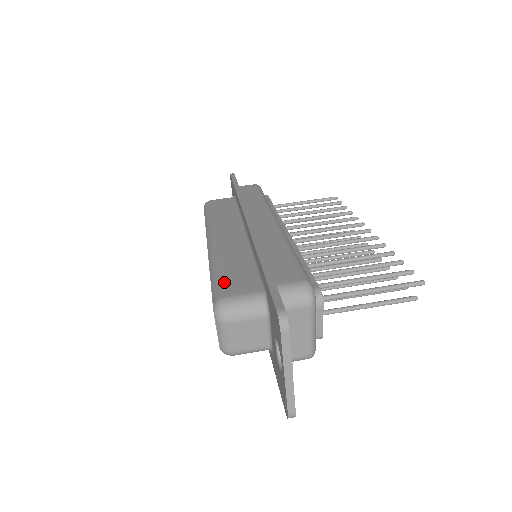
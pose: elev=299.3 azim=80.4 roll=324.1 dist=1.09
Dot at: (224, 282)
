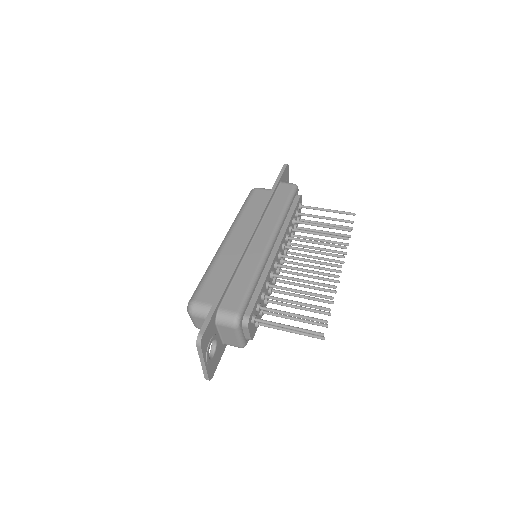
Dot at: (203, 287)
